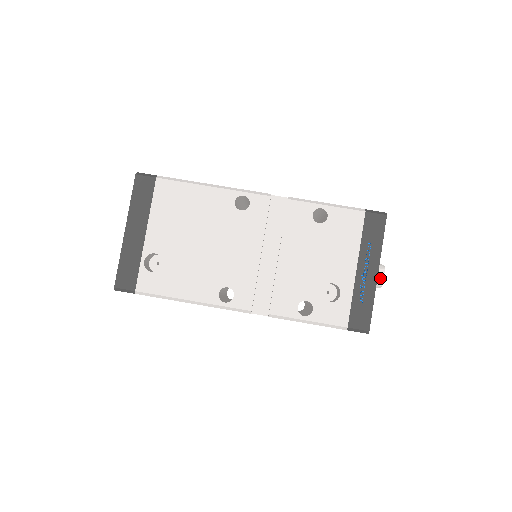
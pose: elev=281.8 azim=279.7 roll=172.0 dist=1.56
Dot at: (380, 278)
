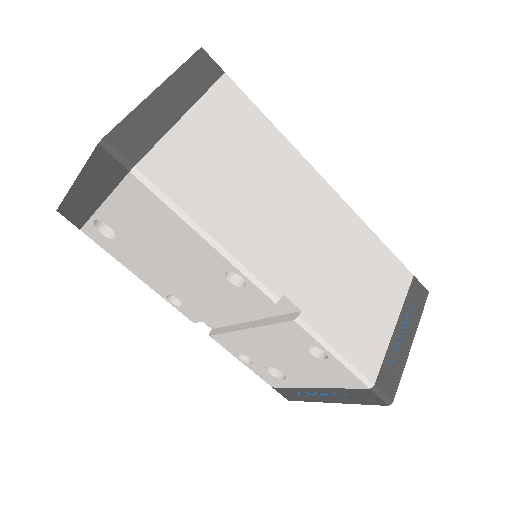
Dot at: occluded
